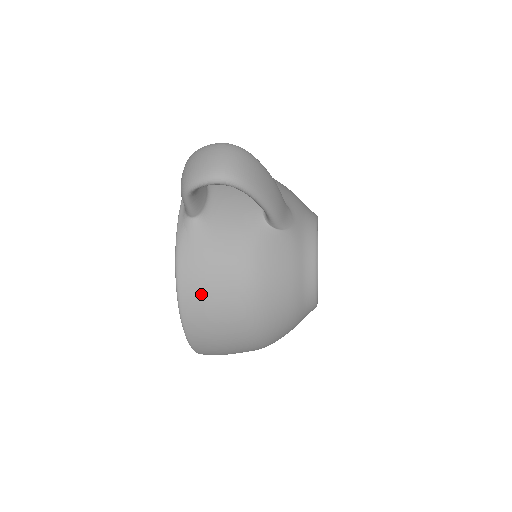
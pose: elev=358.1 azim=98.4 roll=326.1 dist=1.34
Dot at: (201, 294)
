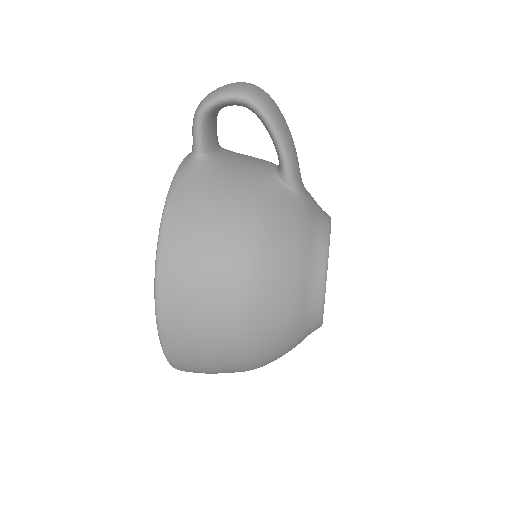
Dot at: (189, 231)
